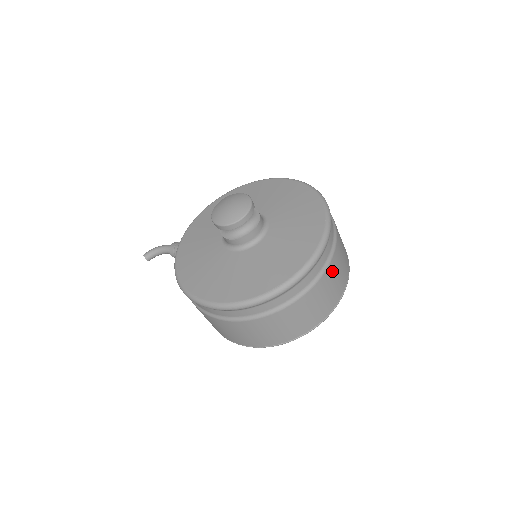
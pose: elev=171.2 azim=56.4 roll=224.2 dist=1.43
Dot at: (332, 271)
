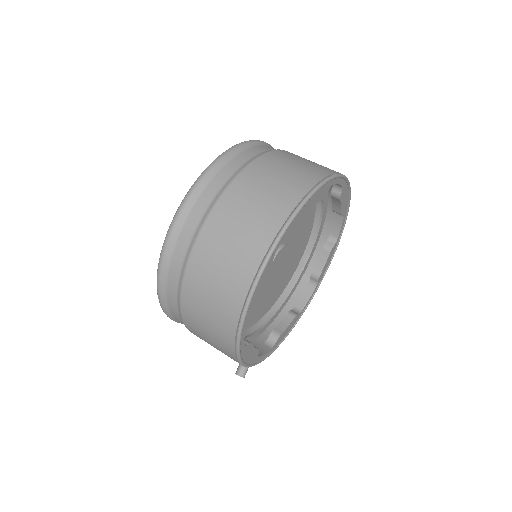
Dot at: (262, 169)
